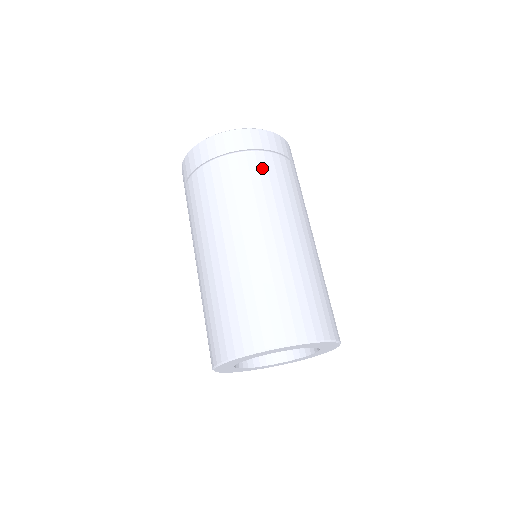
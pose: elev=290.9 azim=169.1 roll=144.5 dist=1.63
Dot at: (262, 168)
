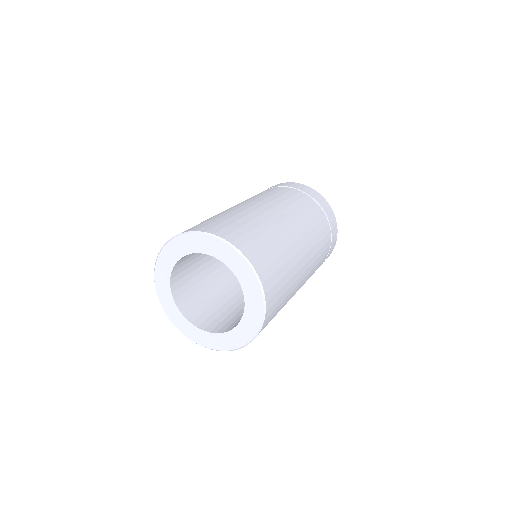
Dot at: (290, 193)
